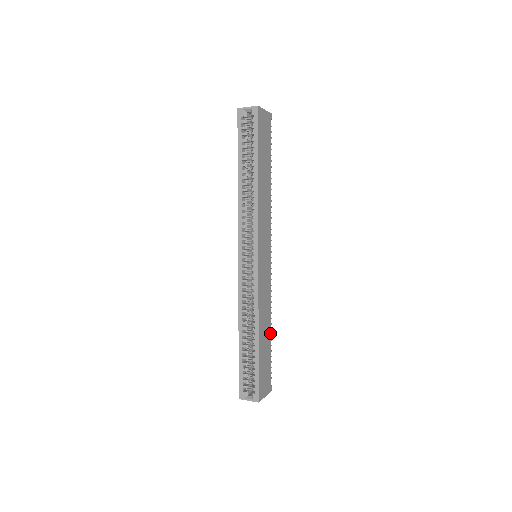
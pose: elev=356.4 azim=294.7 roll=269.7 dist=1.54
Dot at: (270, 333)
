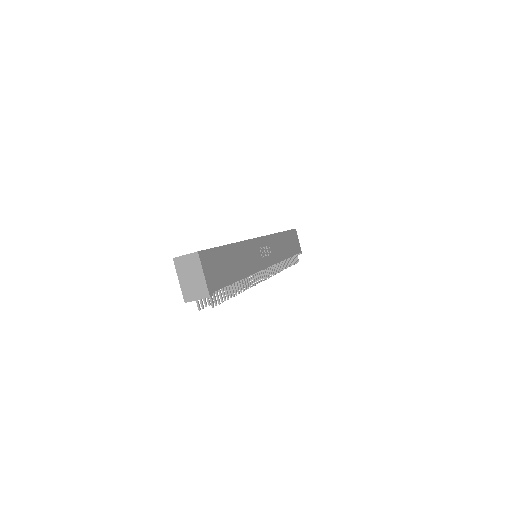
Dot at: (239, 277)
